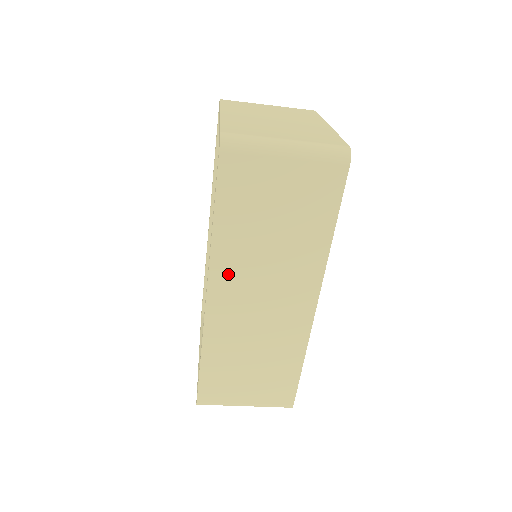
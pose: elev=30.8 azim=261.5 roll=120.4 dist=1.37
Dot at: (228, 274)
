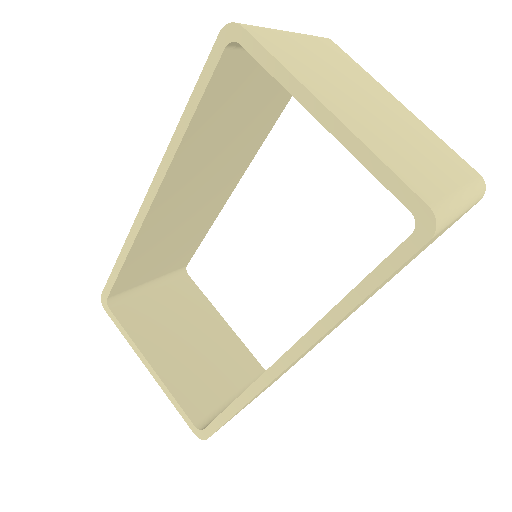
Dot at: occluded
